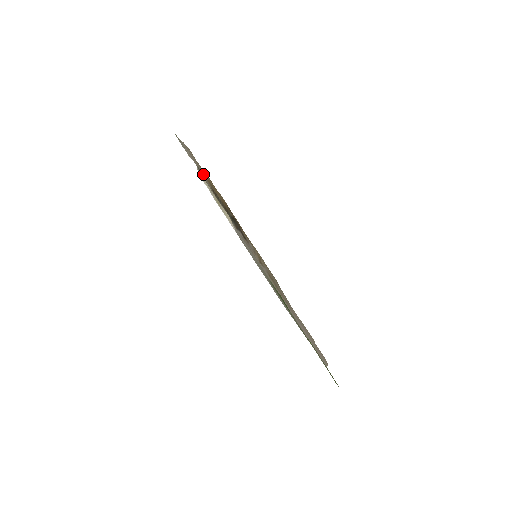
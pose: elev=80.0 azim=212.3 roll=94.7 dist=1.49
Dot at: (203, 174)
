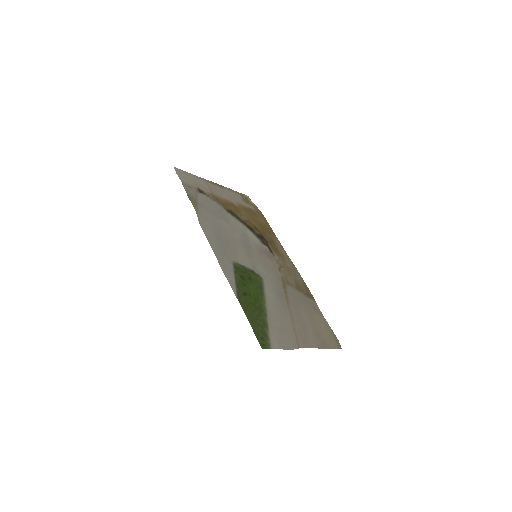
Dot at: (210, 196)
